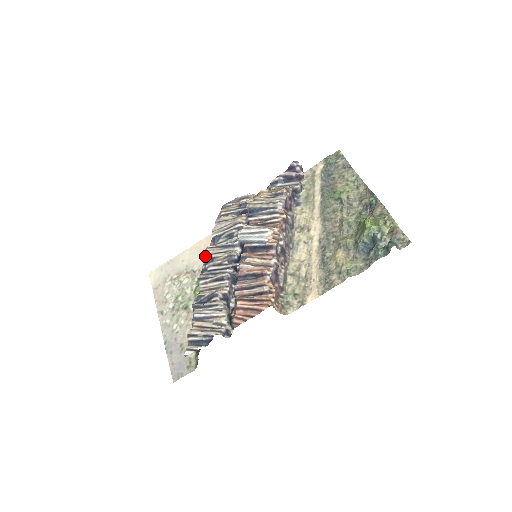
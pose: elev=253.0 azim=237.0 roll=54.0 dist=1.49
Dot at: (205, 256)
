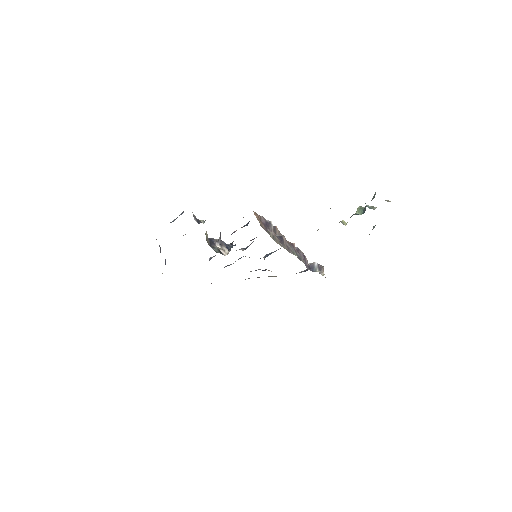
Dot at: (211, 257)
